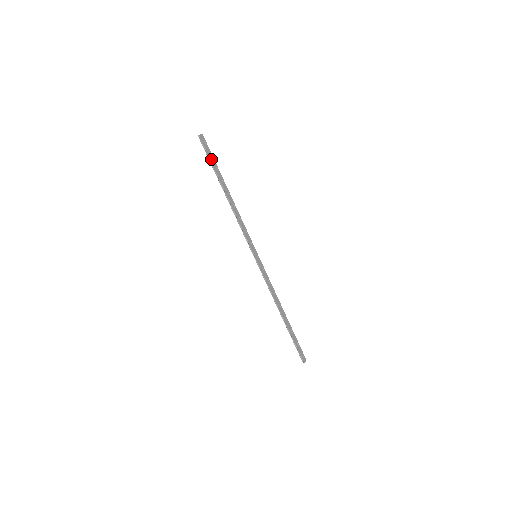
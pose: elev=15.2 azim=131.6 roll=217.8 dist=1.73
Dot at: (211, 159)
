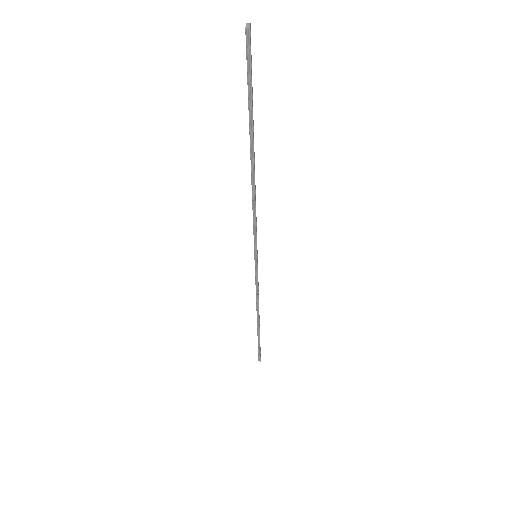
Dot at: (251, 90)
